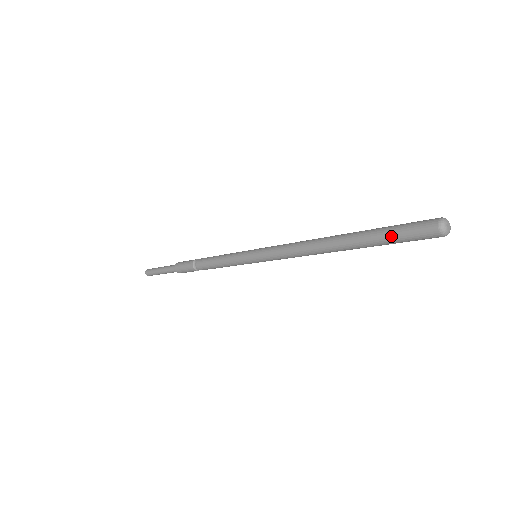
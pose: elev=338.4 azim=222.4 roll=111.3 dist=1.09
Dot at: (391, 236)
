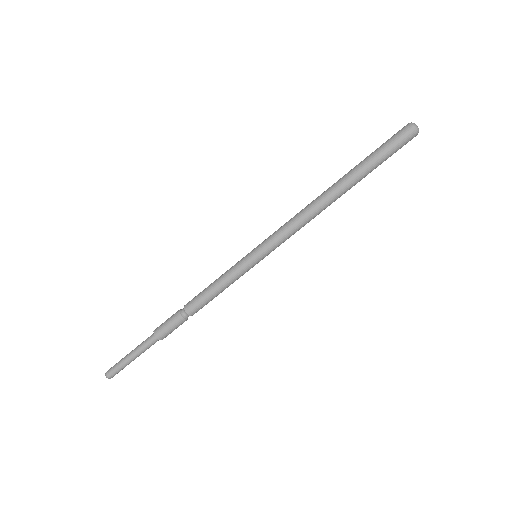
Dot at: (383, 156)
